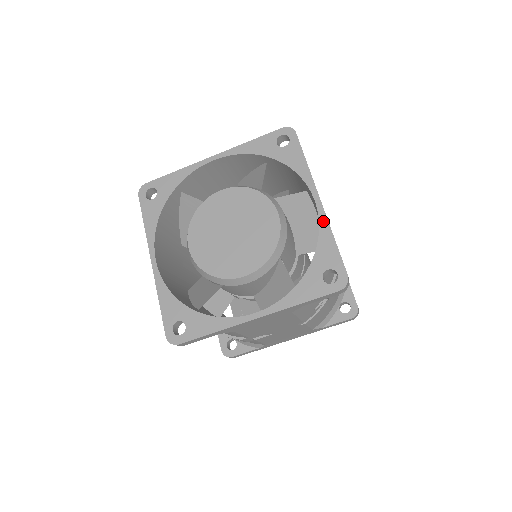
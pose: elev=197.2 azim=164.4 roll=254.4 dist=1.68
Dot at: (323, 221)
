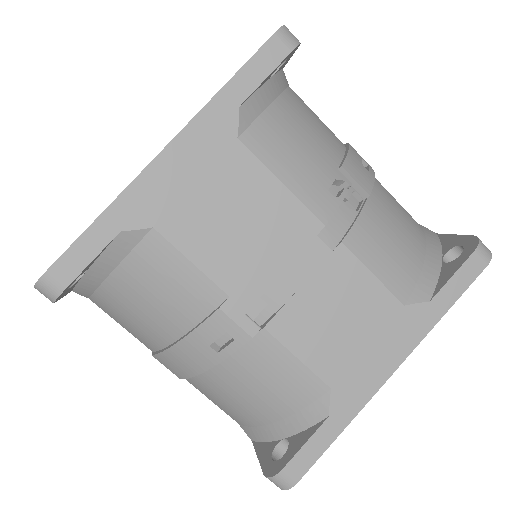
Dot at: occluded
